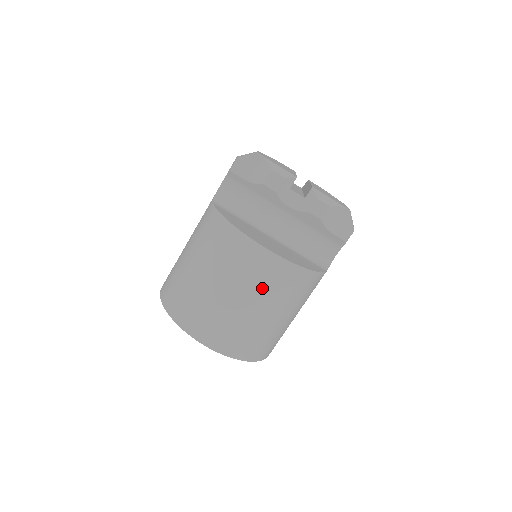
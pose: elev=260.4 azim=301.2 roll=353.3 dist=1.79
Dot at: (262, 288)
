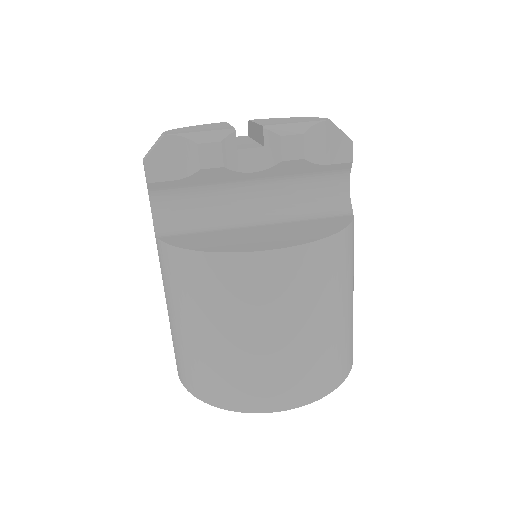
Dot at: (297, 300)
